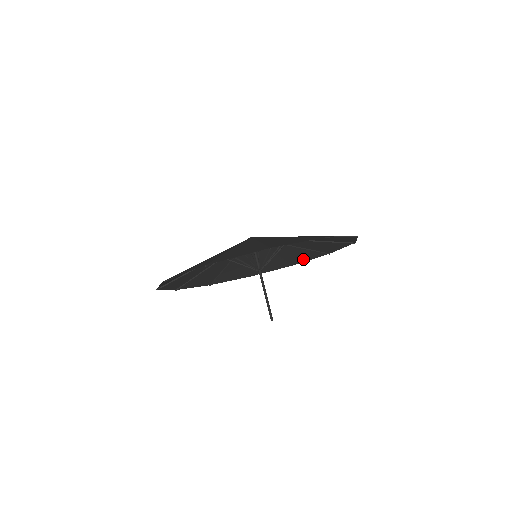
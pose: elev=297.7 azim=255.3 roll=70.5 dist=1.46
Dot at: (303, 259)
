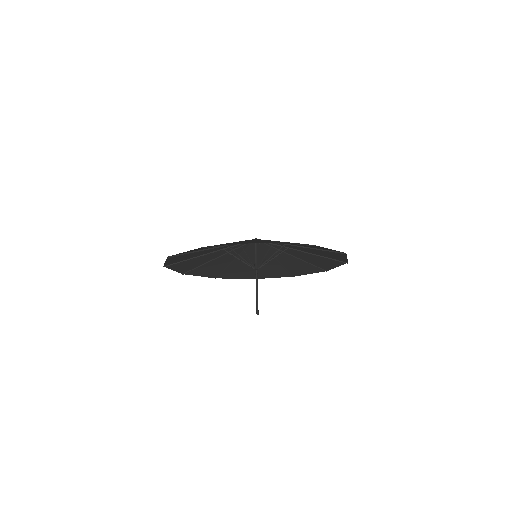
Dot at: (303, 272)
